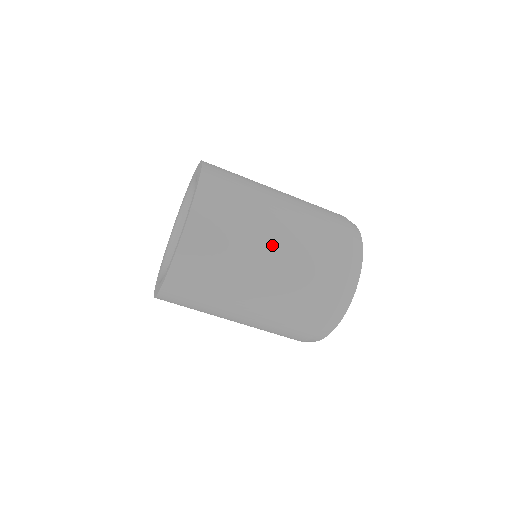
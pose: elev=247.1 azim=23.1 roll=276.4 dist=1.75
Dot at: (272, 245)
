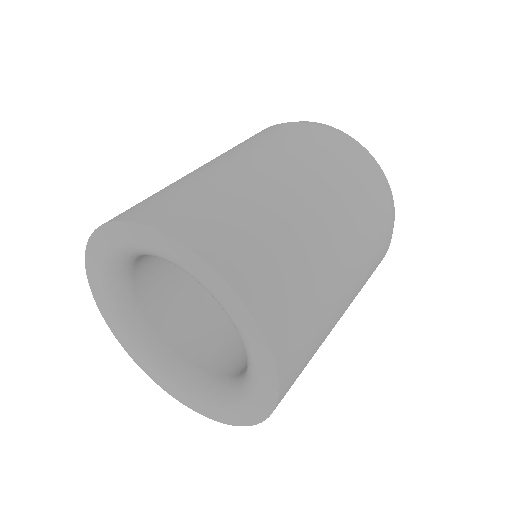
Dot at: (289, 188)
